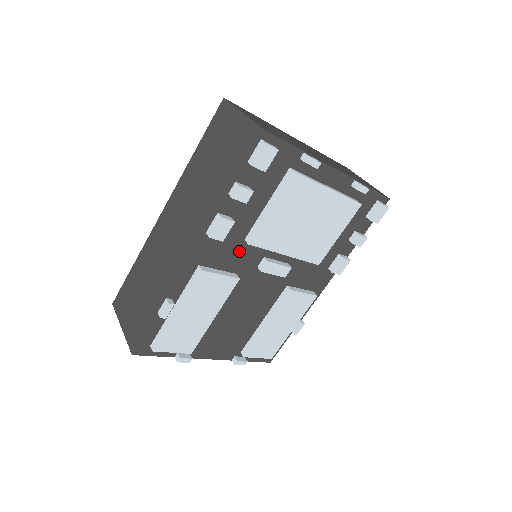
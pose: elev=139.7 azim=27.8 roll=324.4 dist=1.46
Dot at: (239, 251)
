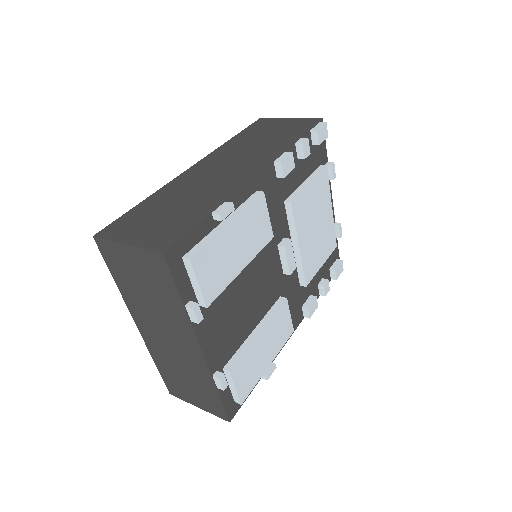
Dot at: (277, 210)
